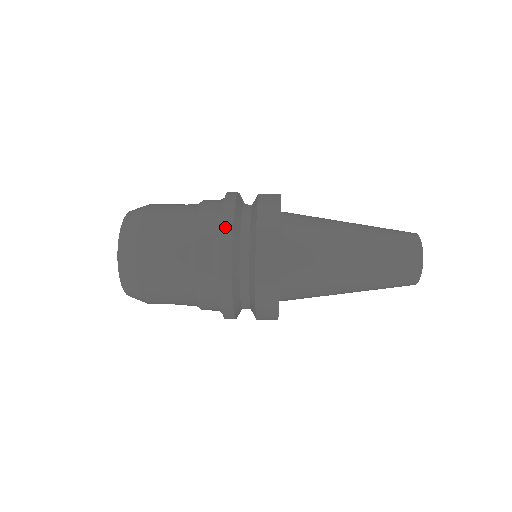
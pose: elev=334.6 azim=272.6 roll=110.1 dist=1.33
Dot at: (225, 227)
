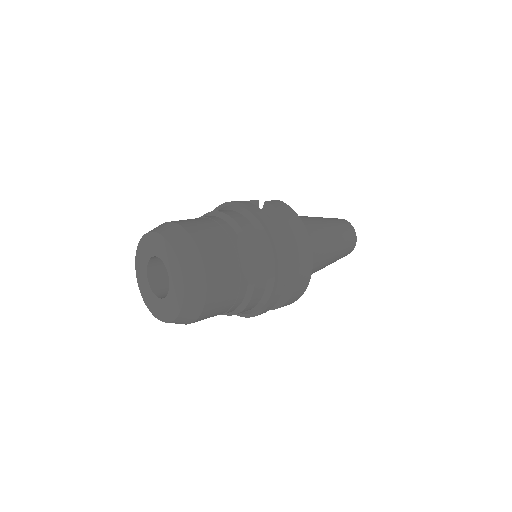
Dot at: (274, 236)
